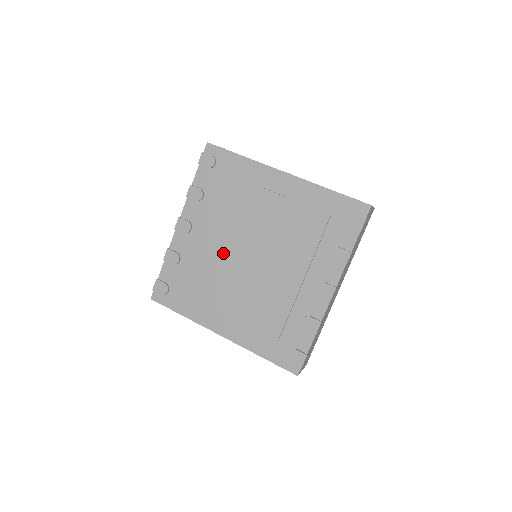
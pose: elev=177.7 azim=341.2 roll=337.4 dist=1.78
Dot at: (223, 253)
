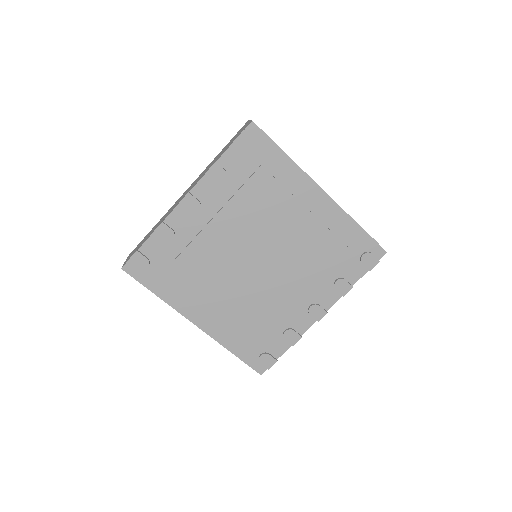
Dot at: (229, 248)
